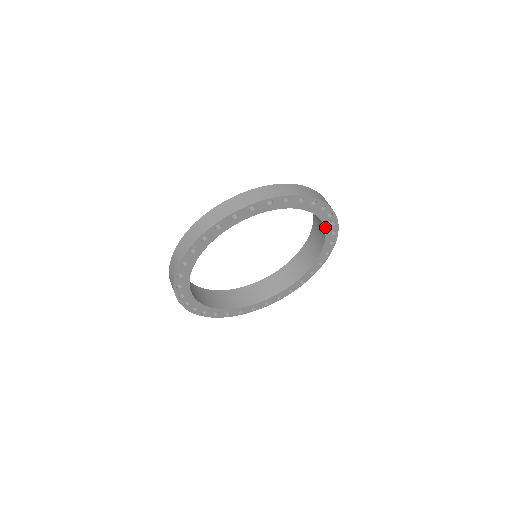
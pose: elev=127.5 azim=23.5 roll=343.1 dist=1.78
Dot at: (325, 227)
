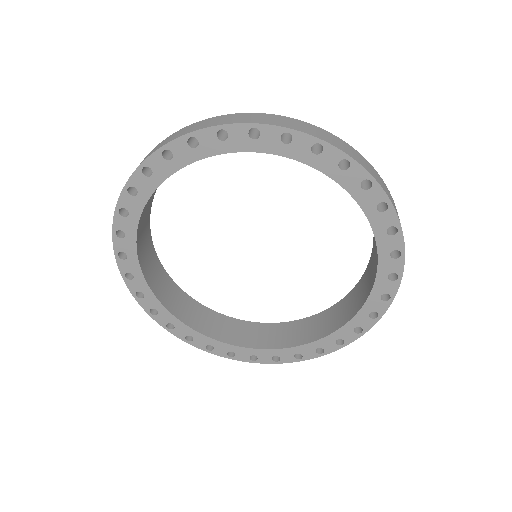
Dot at: (372, 292)
